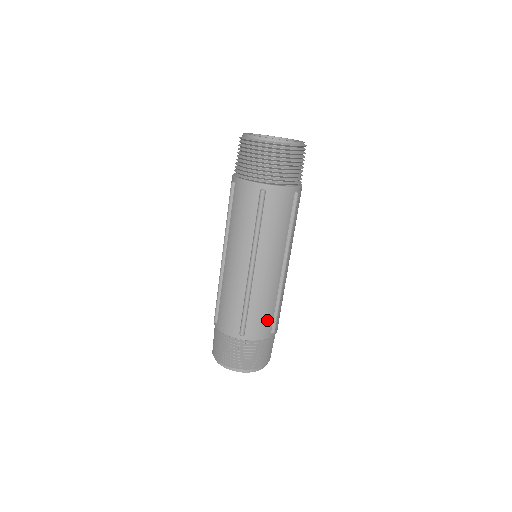
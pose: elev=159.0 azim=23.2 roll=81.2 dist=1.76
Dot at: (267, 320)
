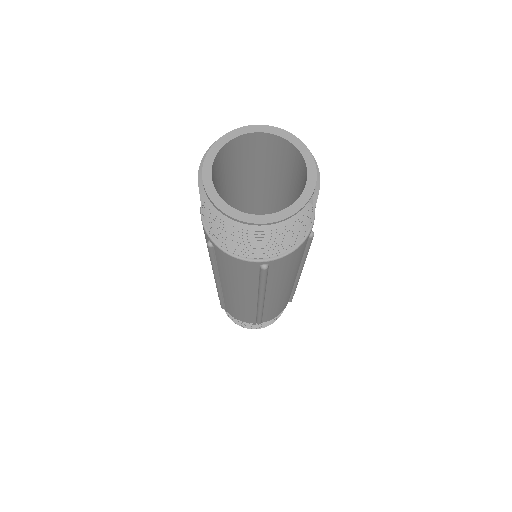
Dot at: (246, 316)
